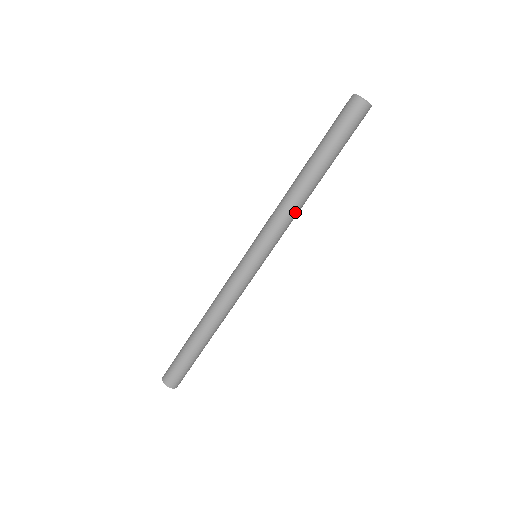
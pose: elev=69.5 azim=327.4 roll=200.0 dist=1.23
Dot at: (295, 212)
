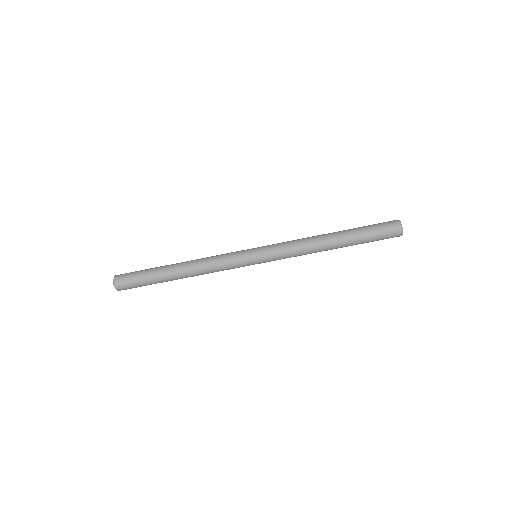
Dot at: (306, 254)
